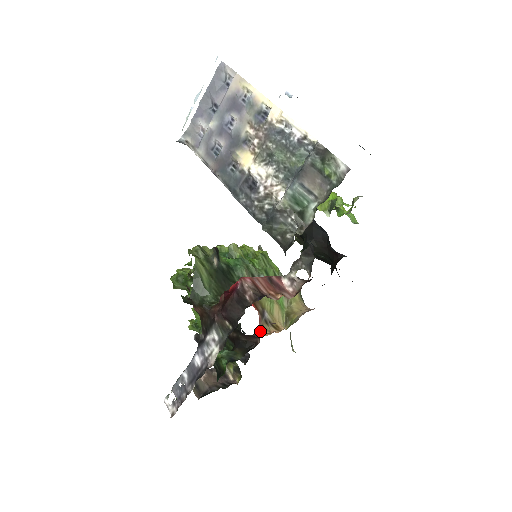
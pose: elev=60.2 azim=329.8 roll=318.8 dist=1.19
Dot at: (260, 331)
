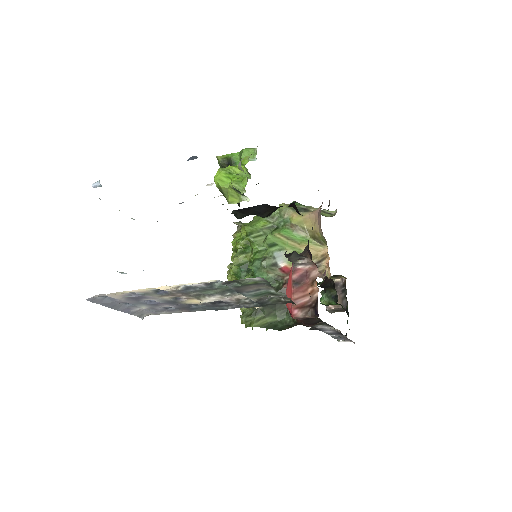
Dot at: (323, 276)
